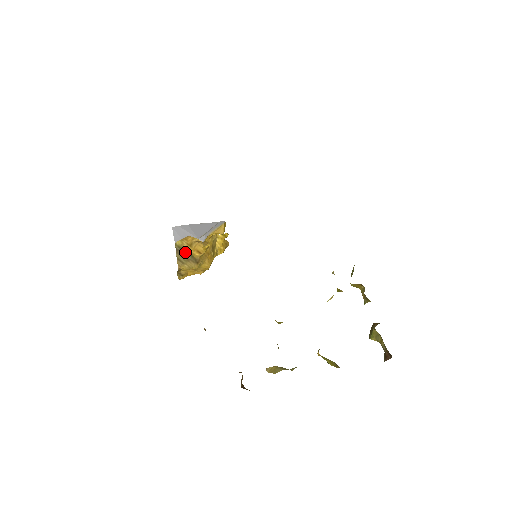
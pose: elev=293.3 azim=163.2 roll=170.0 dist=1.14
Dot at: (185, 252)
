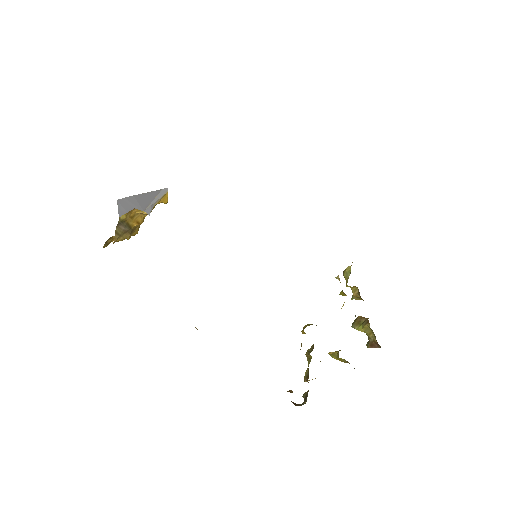
Dot at: (125, 225)
